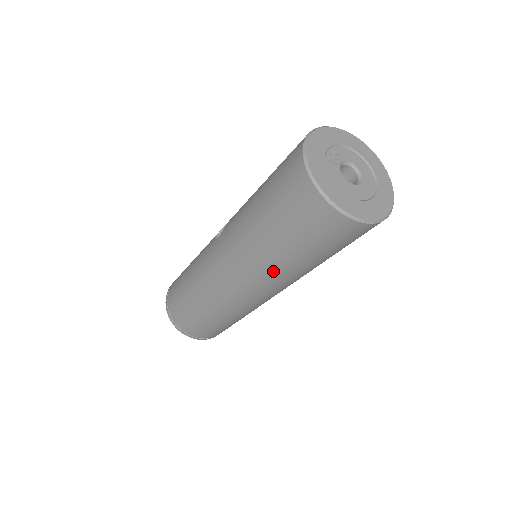
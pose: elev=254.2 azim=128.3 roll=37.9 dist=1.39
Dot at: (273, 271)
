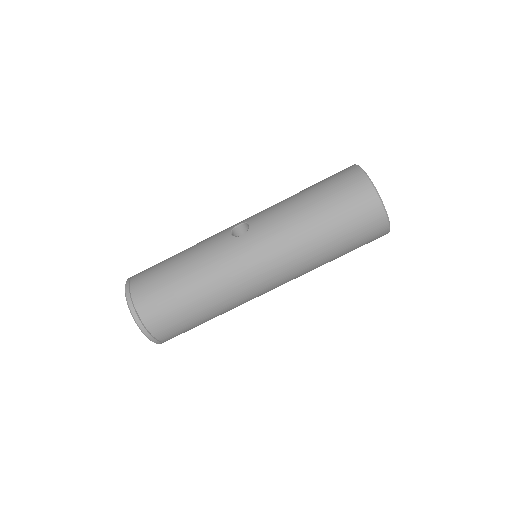
Dot at: (307, 264)
